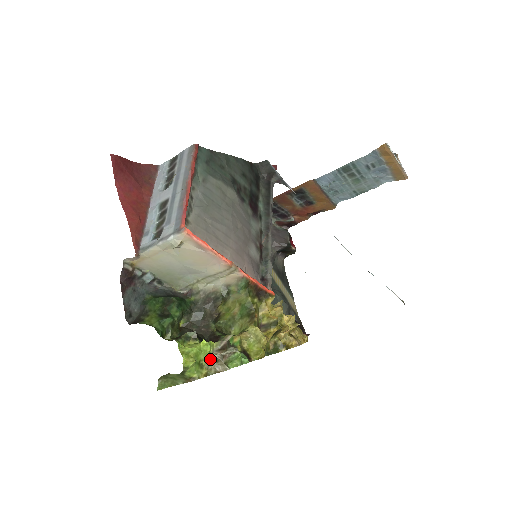
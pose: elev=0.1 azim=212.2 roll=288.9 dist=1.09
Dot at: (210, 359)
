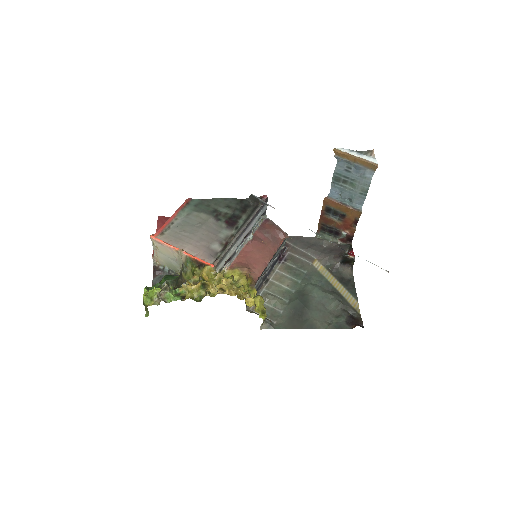
Dot at: (156, 296)
